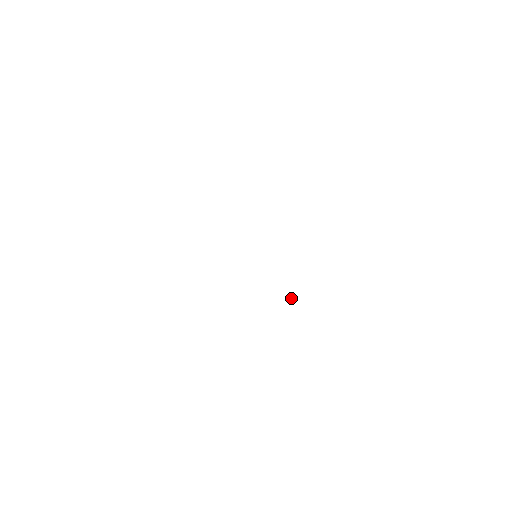
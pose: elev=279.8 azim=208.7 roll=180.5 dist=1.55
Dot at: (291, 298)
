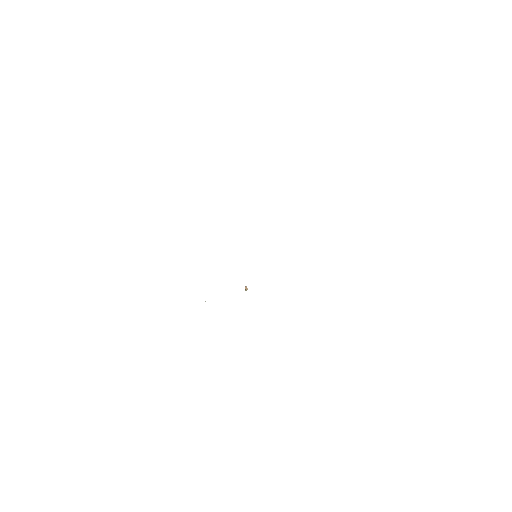
Dot at: (247, 289)
